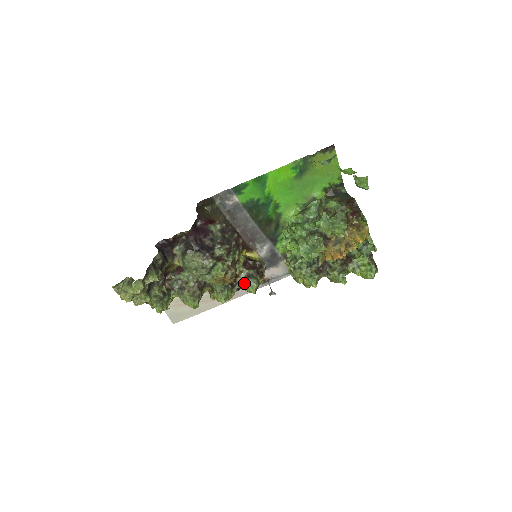
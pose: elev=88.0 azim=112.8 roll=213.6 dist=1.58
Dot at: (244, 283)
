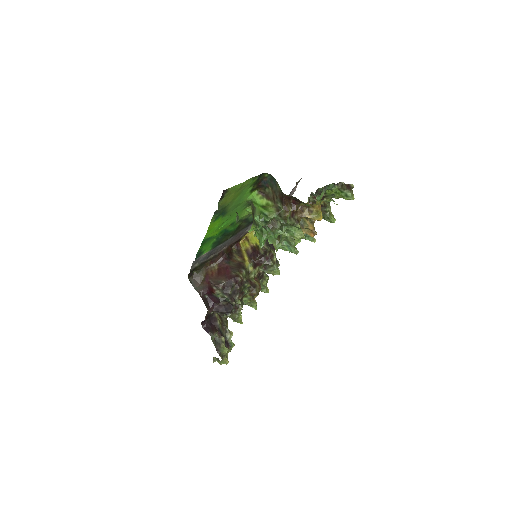
Dot at: occluded
